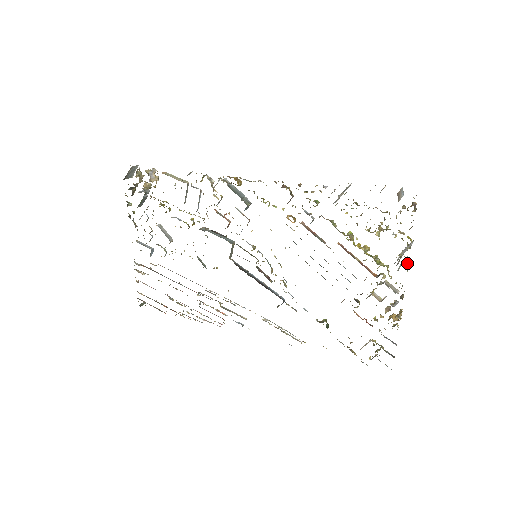
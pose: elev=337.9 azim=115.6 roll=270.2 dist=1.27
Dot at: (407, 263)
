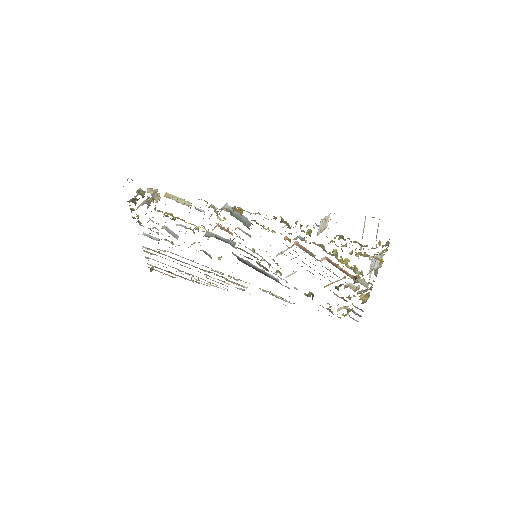
Dot at: occluded
